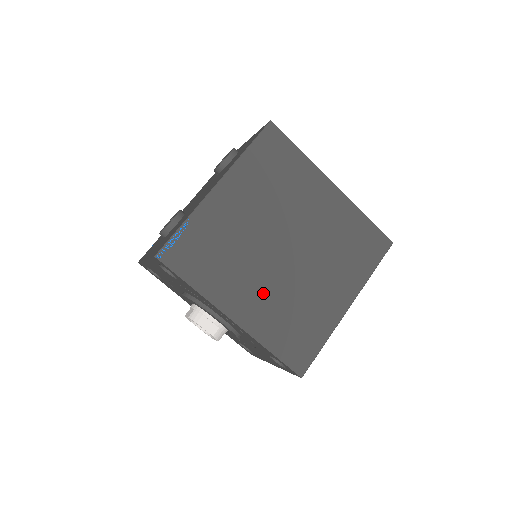
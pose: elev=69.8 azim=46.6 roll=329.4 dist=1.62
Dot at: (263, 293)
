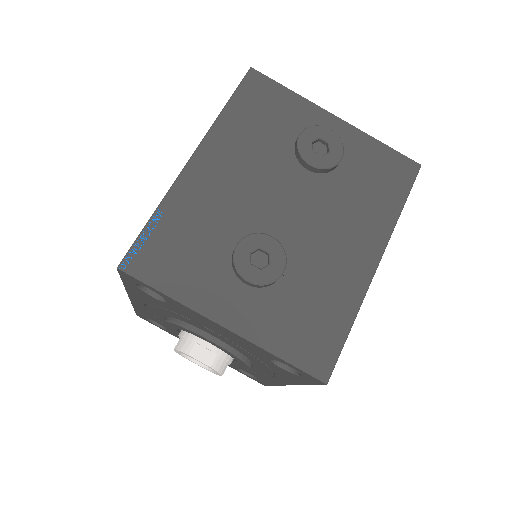
Dot at: occluded
